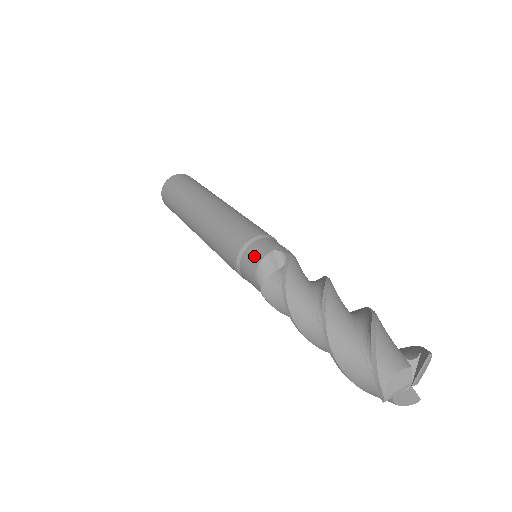
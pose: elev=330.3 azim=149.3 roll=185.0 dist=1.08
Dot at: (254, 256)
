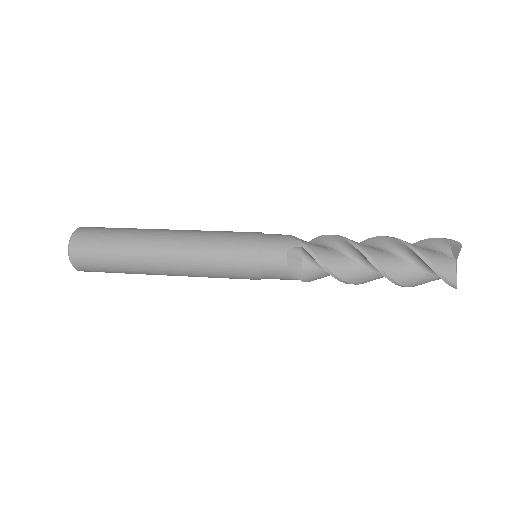
Dot at: (277, 268)
